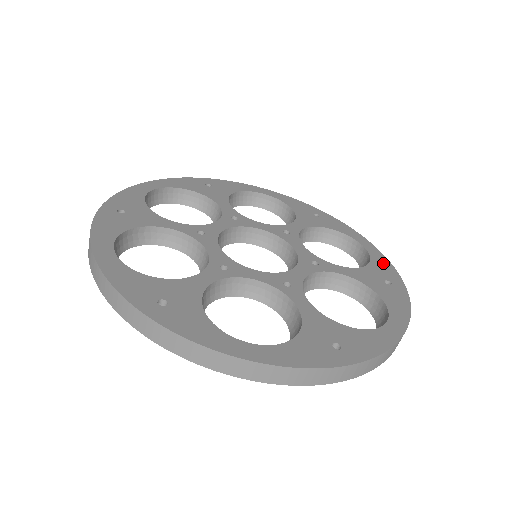
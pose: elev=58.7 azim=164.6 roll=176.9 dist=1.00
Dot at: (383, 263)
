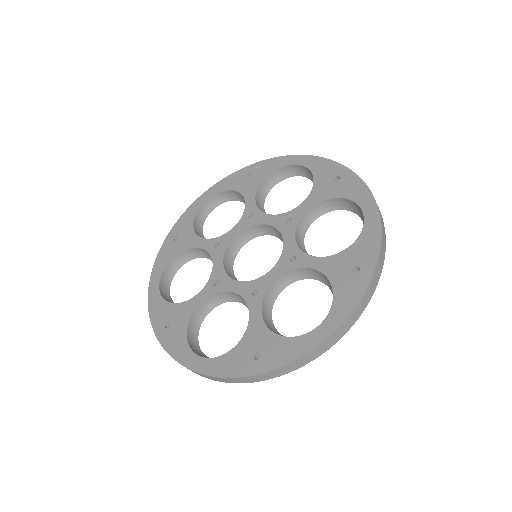
Dot at: (320, 164)
